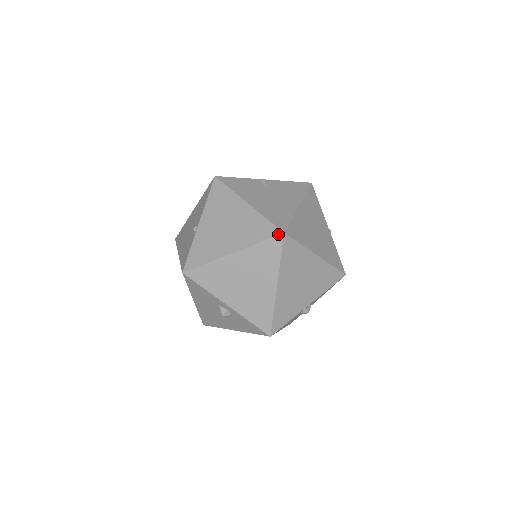
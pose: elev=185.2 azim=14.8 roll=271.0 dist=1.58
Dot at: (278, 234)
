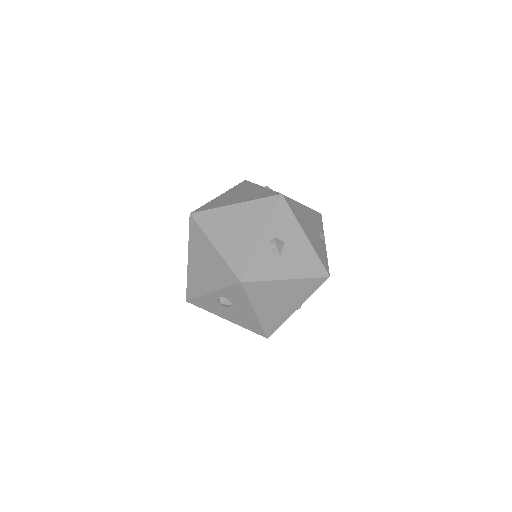
Dot at: (189, 218)
